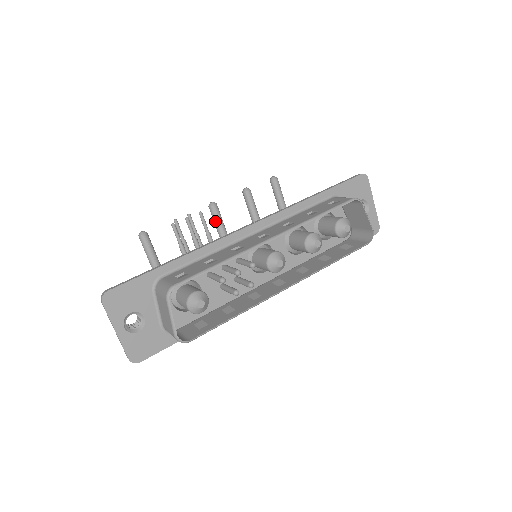
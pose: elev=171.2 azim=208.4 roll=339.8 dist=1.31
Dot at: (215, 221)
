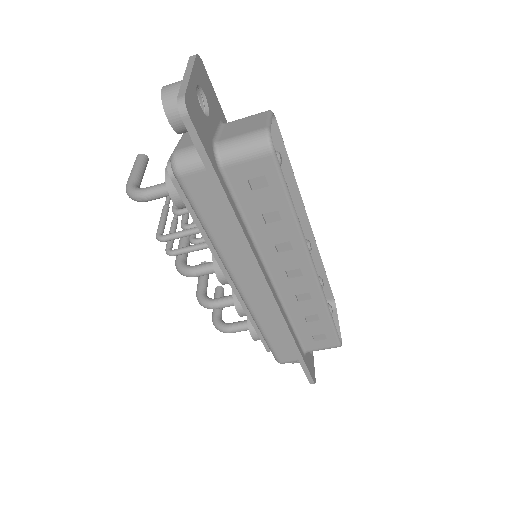
Dot at: (184, 242)
